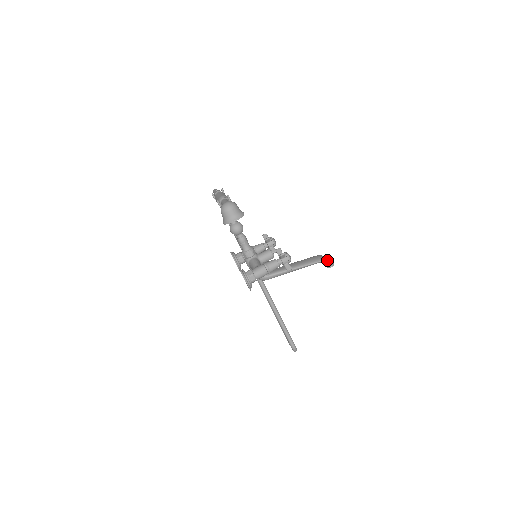
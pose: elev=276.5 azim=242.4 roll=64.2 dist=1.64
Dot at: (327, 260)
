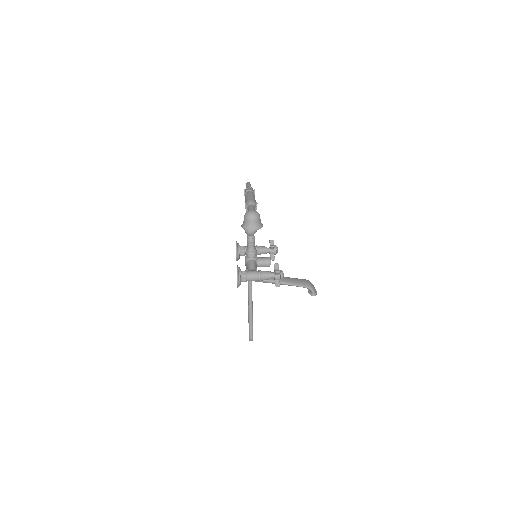
Dot at: (313, 289)
